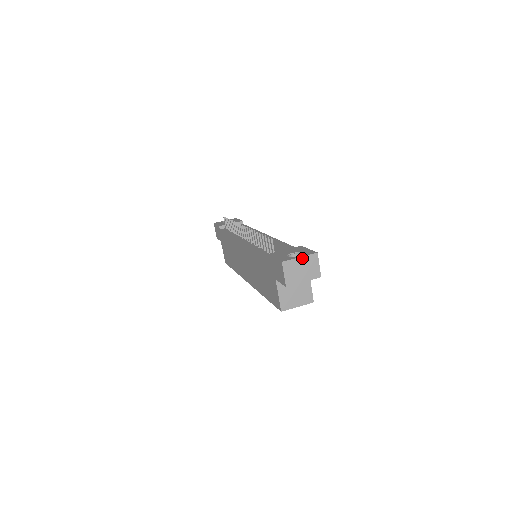
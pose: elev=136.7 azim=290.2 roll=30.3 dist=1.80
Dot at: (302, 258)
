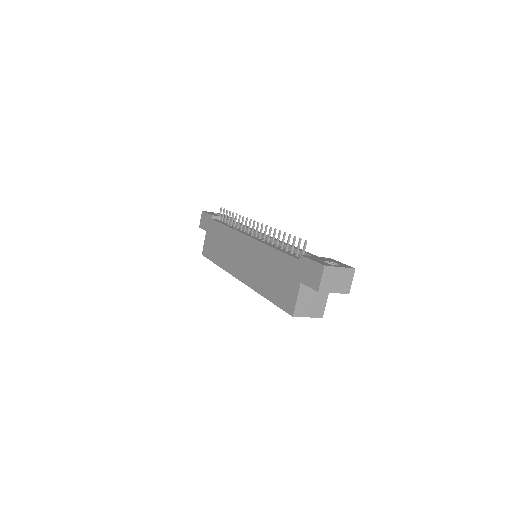
Dot at: (342, 269)
